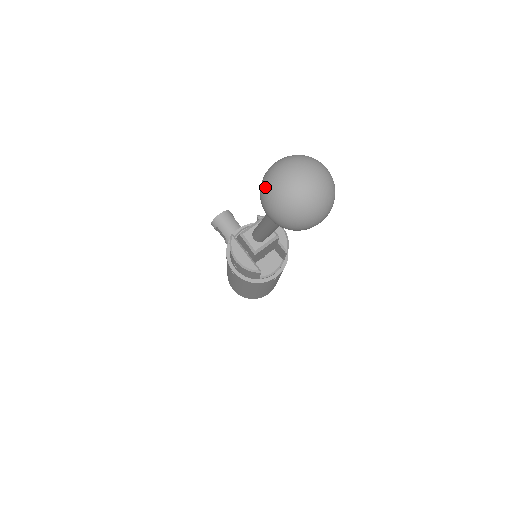
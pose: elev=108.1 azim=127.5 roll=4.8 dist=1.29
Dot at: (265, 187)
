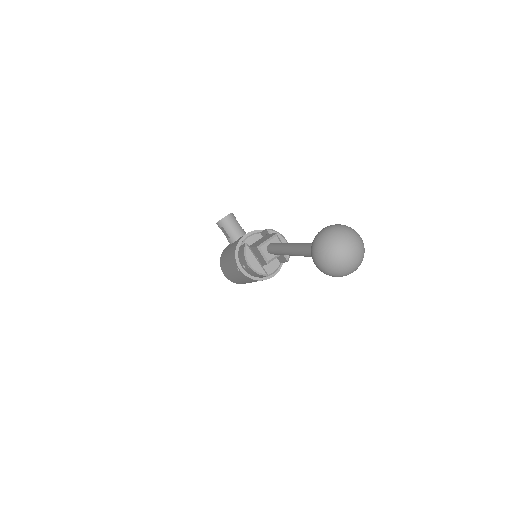
Dot at: (320, 248)
